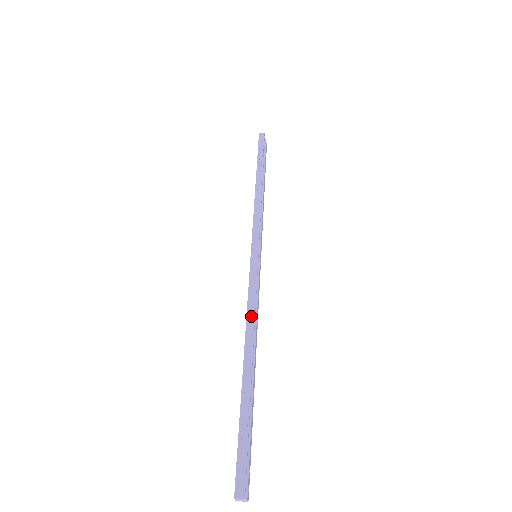
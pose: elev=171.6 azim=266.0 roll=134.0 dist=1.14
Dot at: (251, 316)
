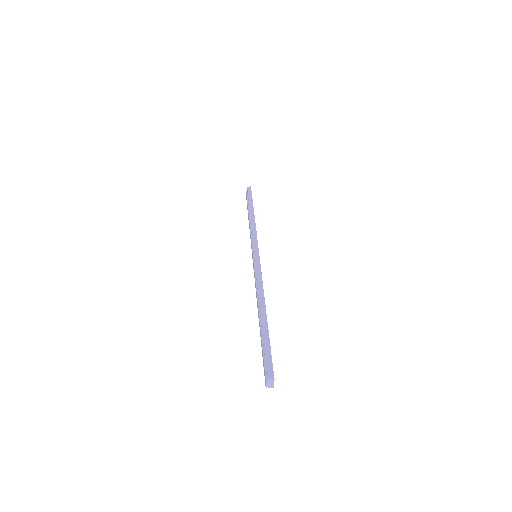
Dot at: (259, 286)
